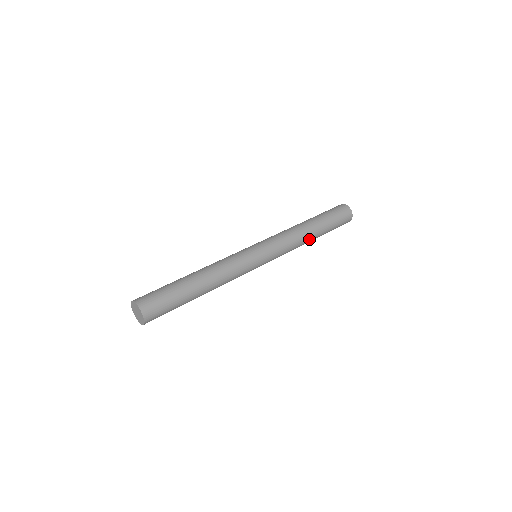
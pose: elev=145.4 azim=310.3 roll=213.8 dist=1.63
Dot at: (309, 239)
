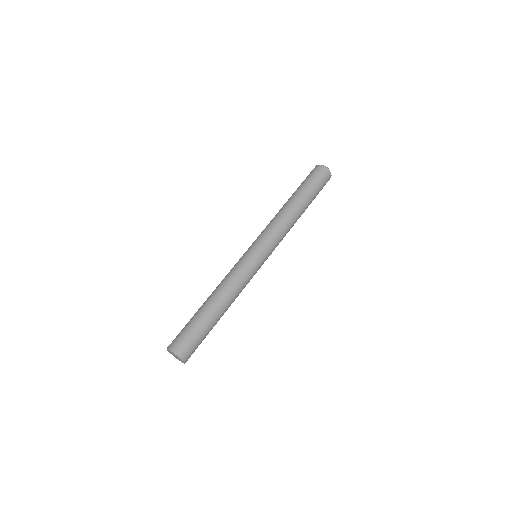
Dot at: occluded
